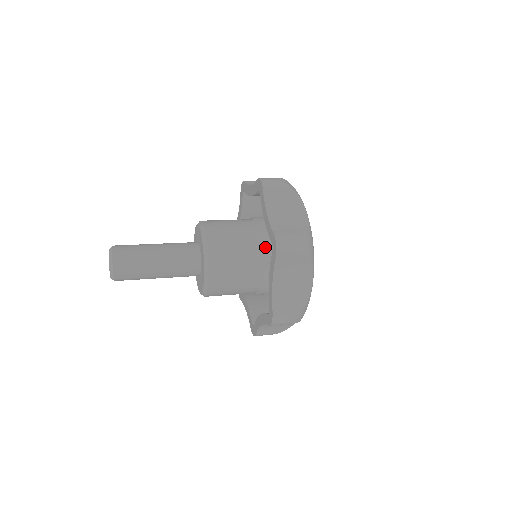
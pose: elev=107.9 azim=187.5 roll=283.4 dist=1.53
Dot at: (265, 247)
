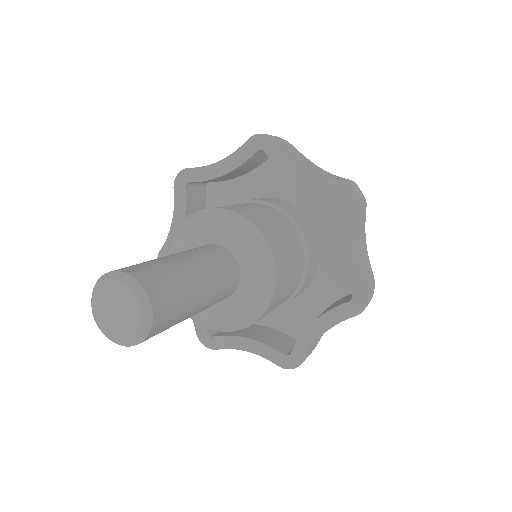
Dot at: (296, 222)
